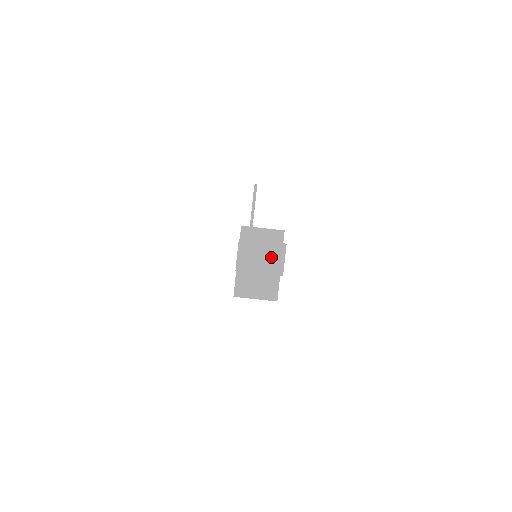
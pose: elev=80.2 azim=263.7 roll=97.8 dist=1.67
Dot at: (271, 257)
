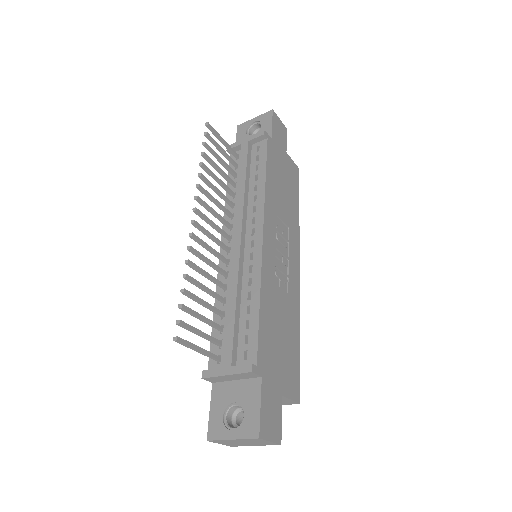
Dot at: (254, 442)
